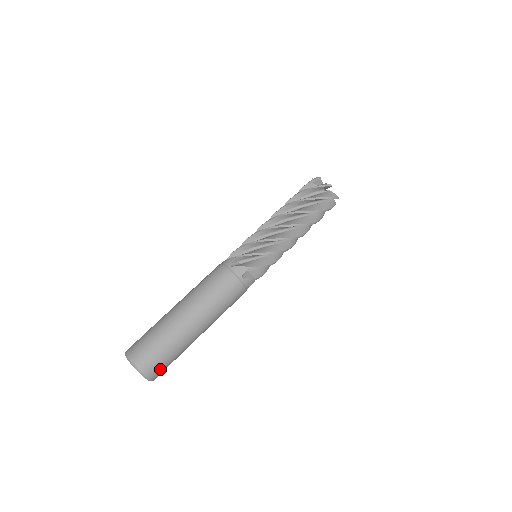
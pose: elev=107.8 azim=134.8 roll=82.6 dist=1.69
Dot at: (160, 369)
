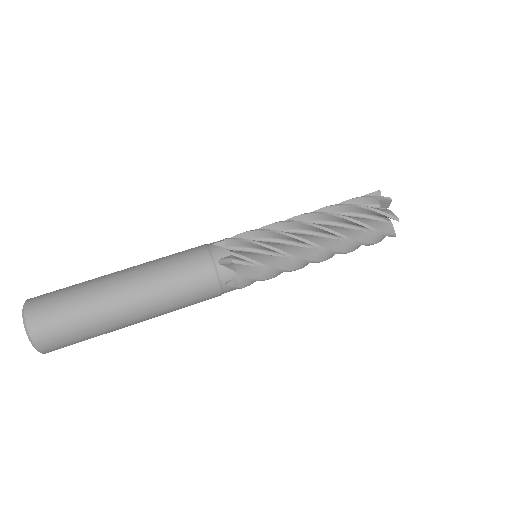
Dot at: (53, 333)
